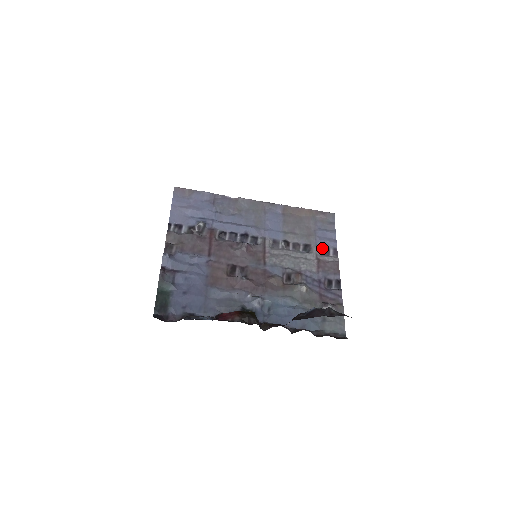
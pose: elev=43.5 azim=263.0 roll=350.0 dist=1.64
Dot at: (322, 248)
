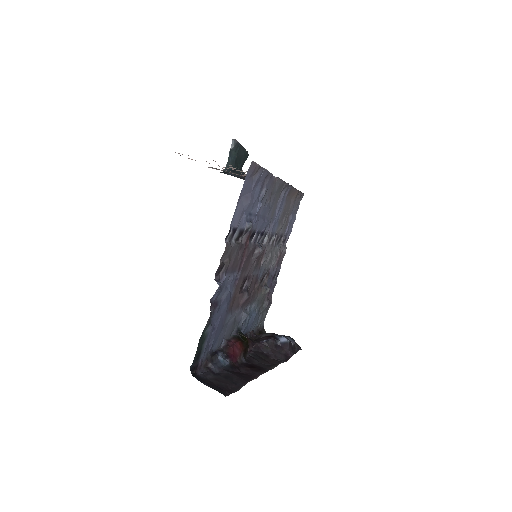
Dot at: (285, 237)
